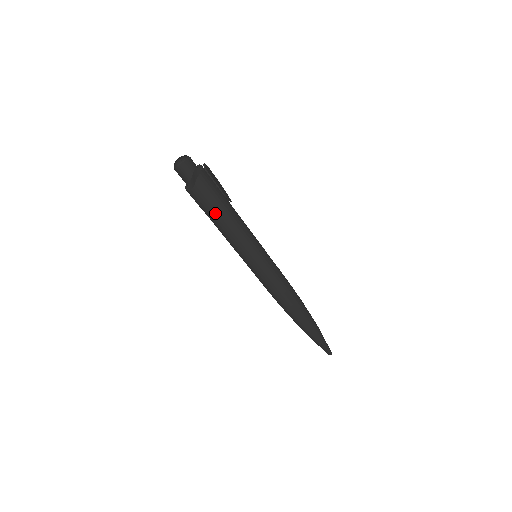
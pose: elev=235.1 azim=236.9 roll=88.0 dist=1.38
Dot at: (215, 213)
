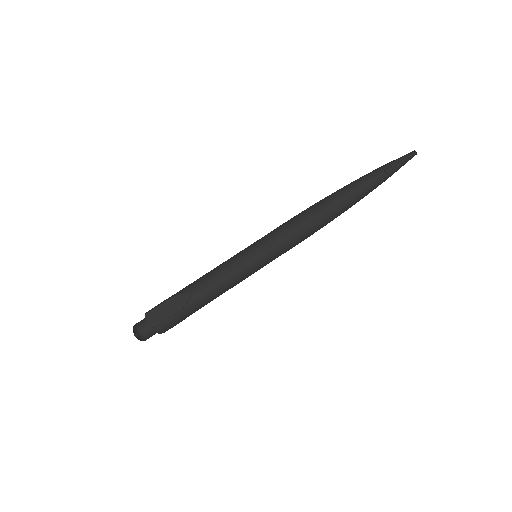
Dot at: occluded
